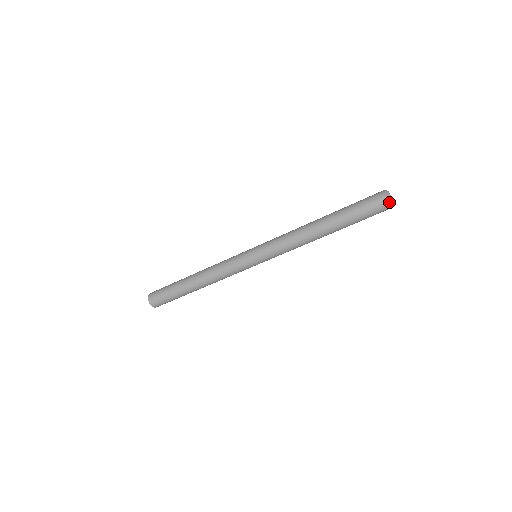
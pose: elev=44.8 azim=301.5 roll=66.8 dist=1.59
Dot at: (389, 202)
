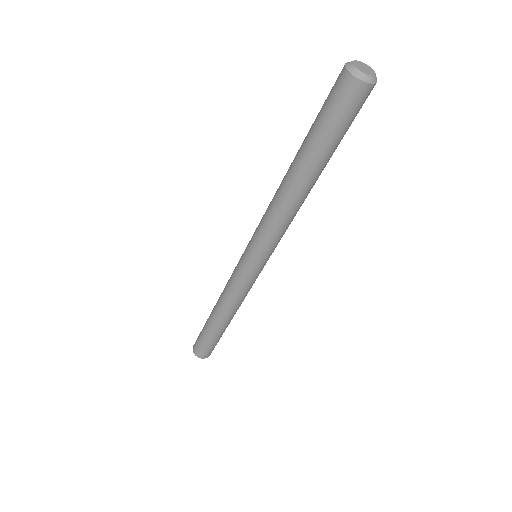
Dot at: (363, 82)
